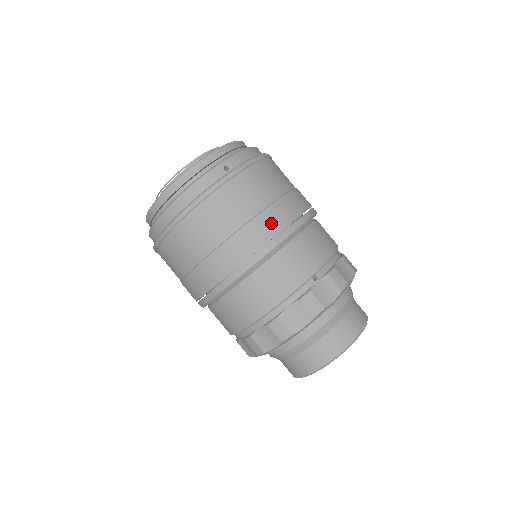
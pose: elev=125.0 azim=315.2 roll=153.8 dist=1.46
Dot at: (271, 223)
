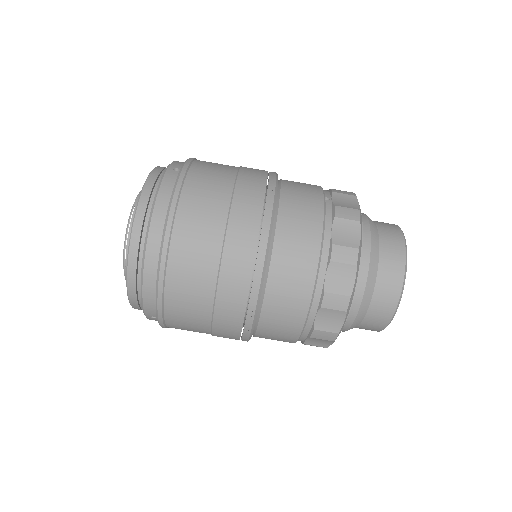
Dot at: (253, 179)
